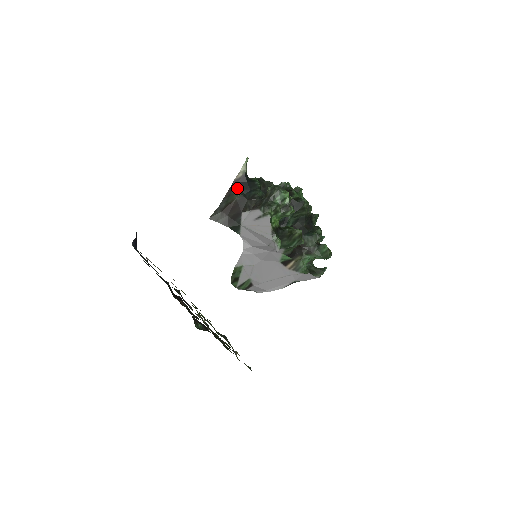
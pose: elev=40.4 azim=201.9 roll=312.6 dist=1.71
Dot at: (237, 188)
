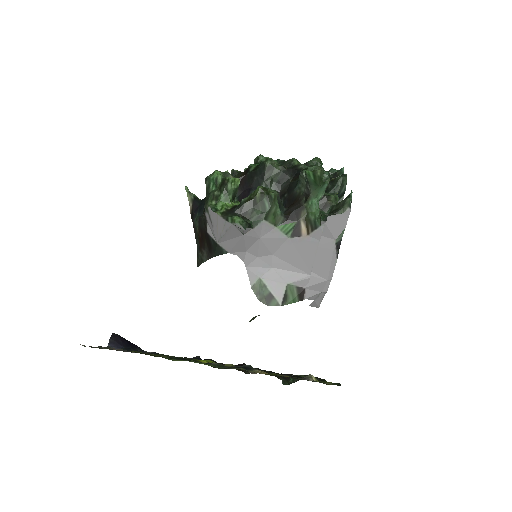
Dot at: (195, 218)
